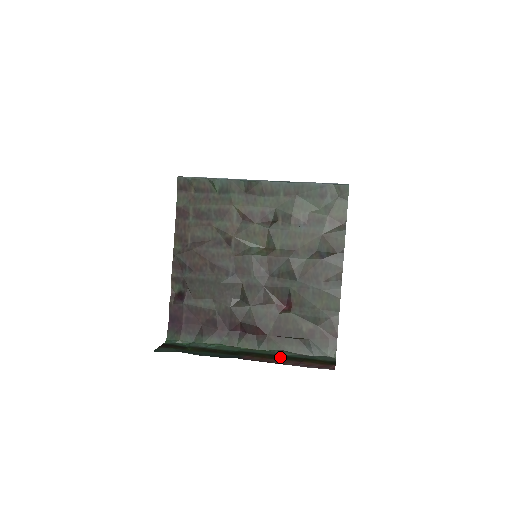
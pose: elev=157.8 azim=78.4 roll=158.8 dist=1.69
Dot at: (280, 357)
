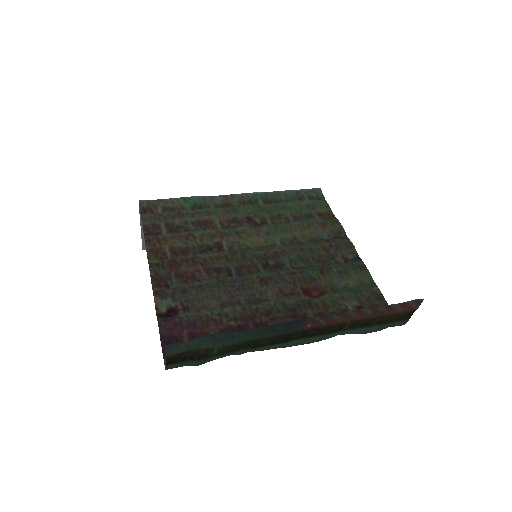
Dot at: (347, 325)
